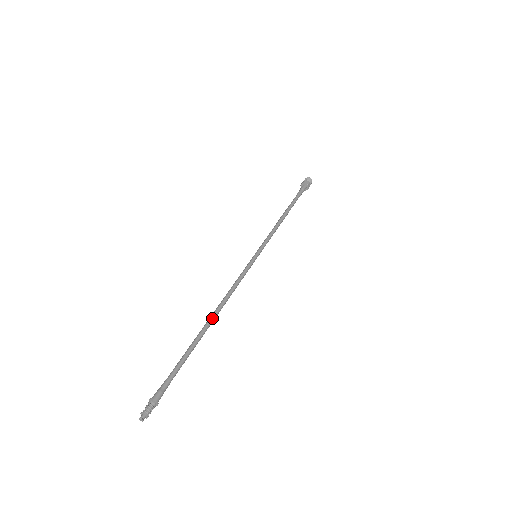
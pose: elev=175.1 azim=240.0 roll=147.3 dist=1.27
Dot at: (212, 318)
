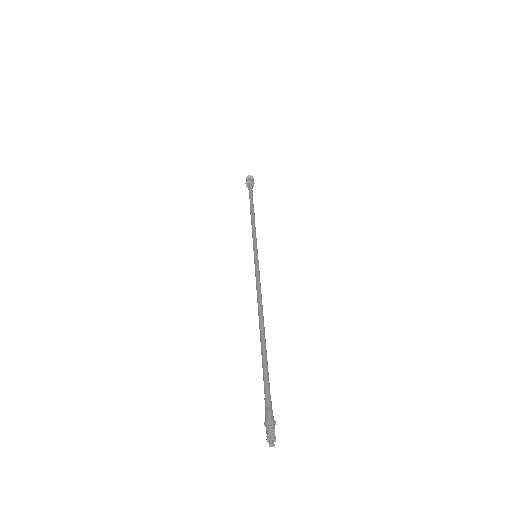
Dot at: occluded
